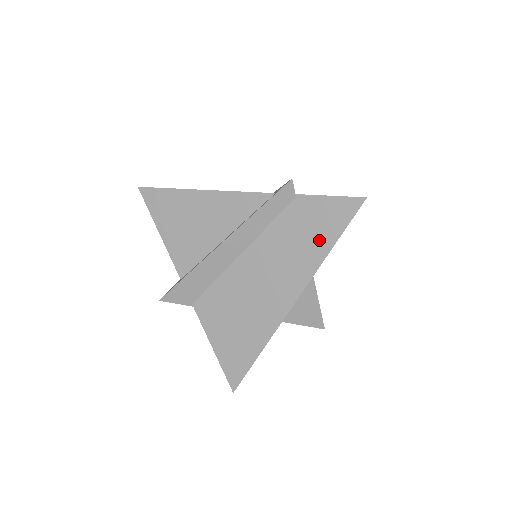
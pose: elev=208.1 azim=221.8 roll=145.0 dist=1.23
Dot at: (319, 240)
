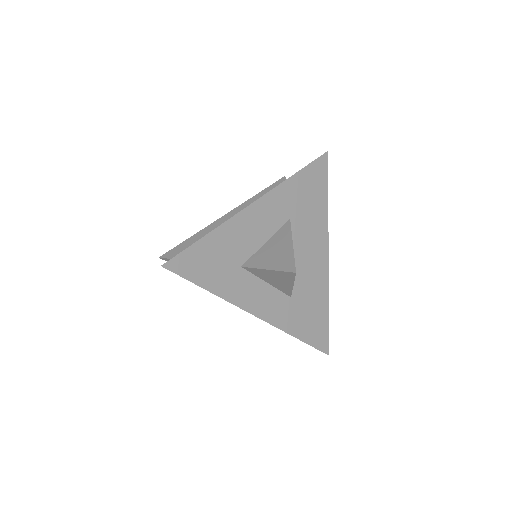
Dot at: occluded
